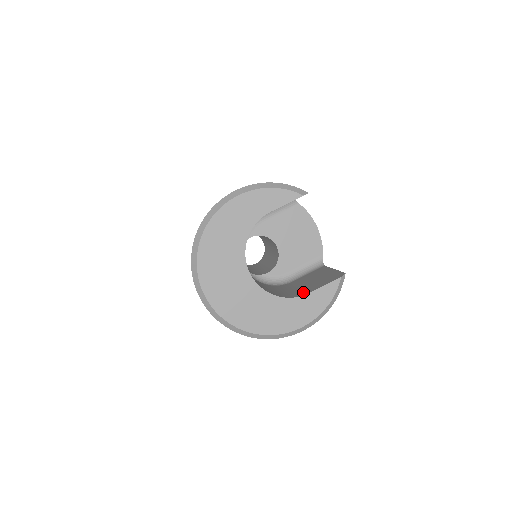
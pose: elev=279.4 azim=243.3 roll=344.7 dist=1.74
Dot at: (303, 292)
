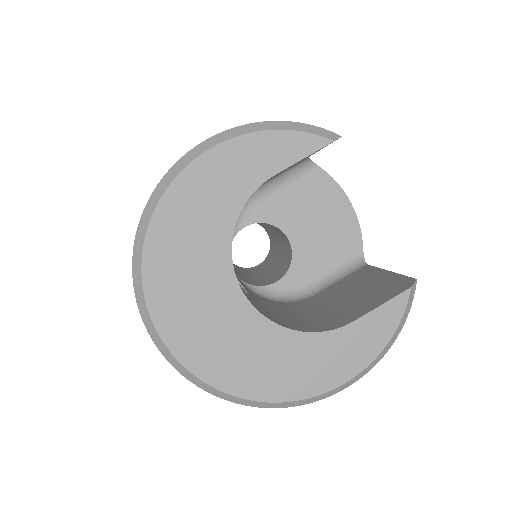
Dot at: (342, 318)
